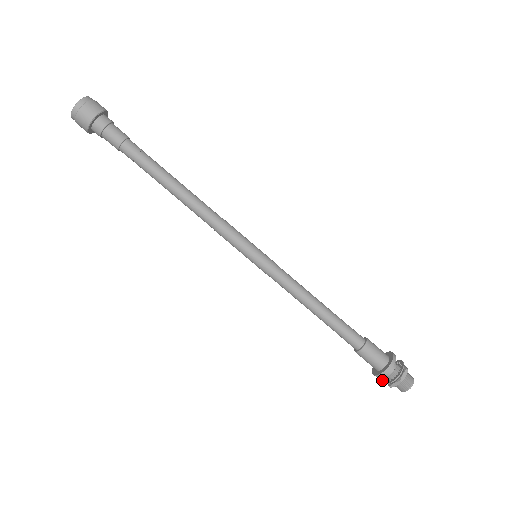
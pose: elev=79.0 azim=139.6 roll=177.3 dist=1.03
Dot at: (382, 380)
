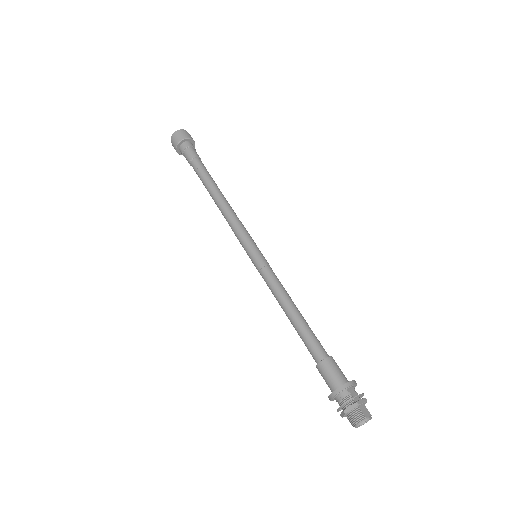
Dot at: occluded
